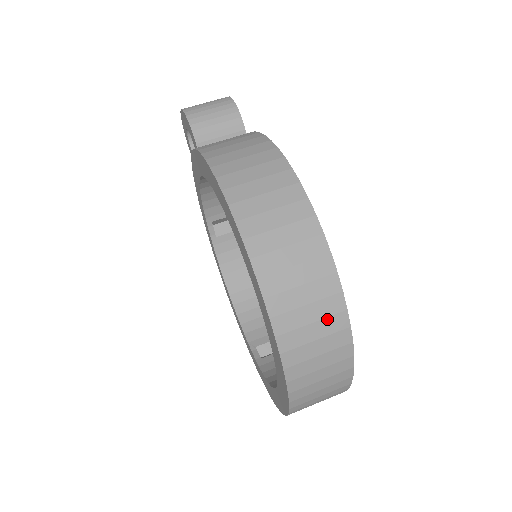
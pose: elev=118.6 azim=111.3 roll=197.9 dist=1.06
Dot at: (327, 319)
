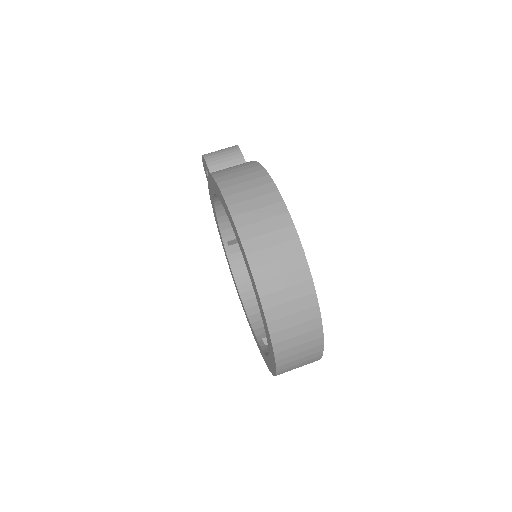
Dot at: (293, 272)
